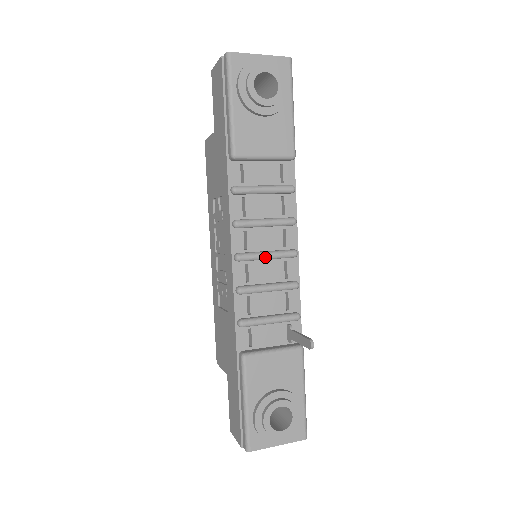
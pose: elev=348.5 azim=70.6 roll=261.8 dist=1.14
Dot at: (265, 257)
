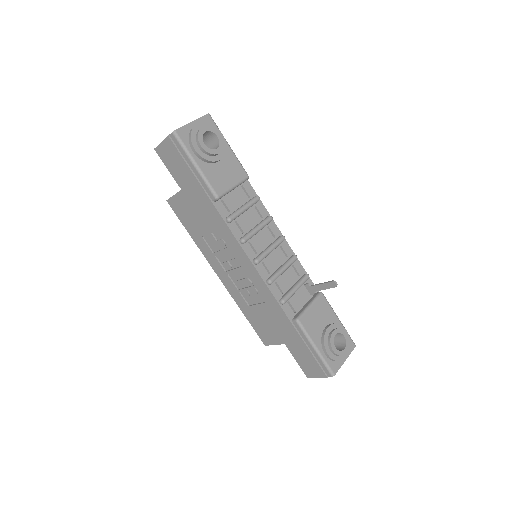
Dot at: (271, 251)
